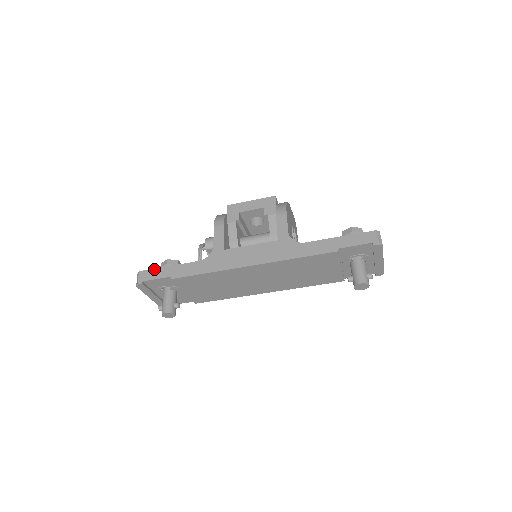
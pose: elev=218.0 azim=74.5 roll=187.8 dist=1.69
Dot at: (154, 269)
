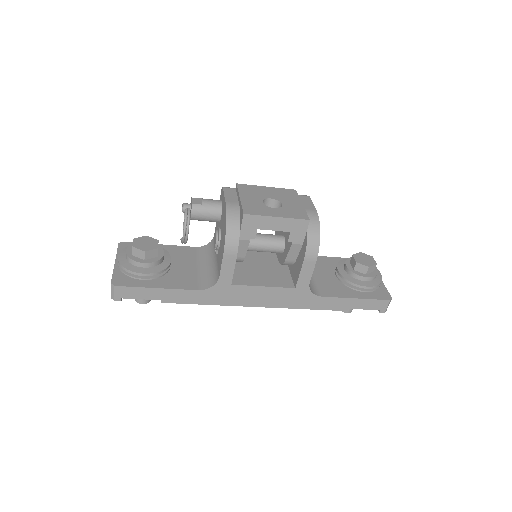
Dot at: (137, 288)
